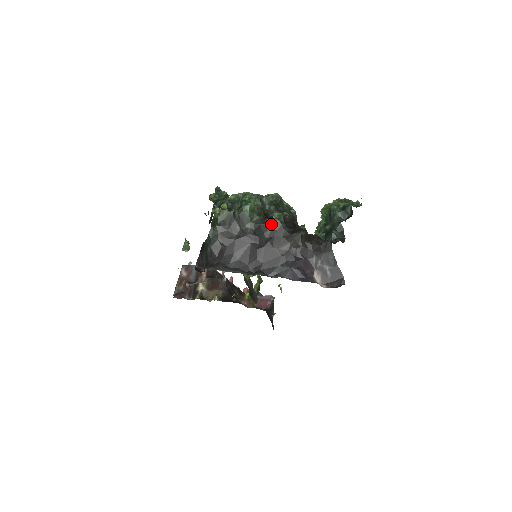
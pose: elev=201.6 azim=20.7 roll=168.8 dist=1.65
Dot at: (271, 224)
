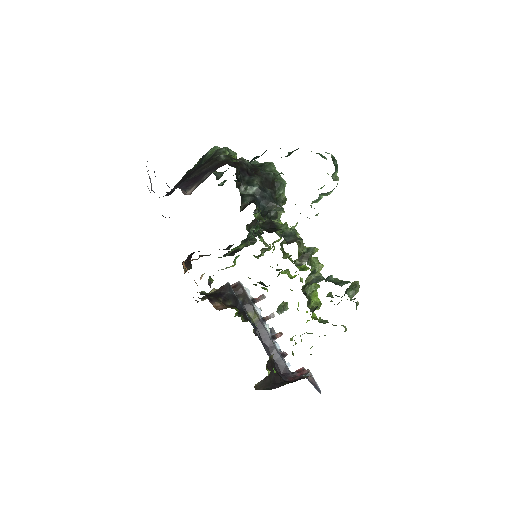
Dot at: (211, 156)
